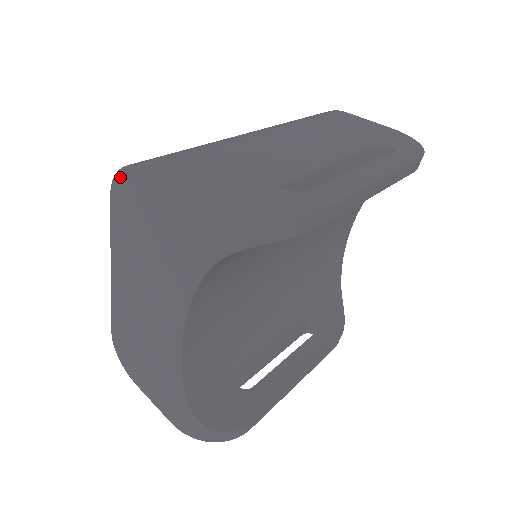
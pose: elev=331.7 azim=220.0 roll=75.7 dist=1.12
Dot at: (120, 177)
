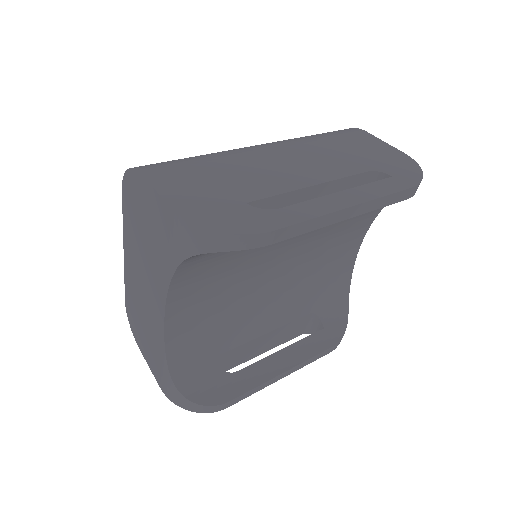
Dot at: (127, 176)
